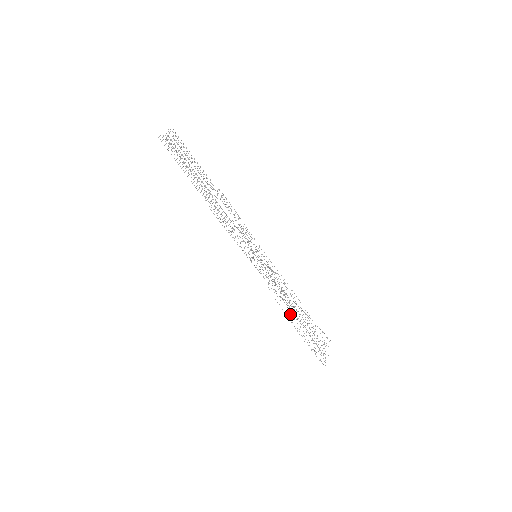
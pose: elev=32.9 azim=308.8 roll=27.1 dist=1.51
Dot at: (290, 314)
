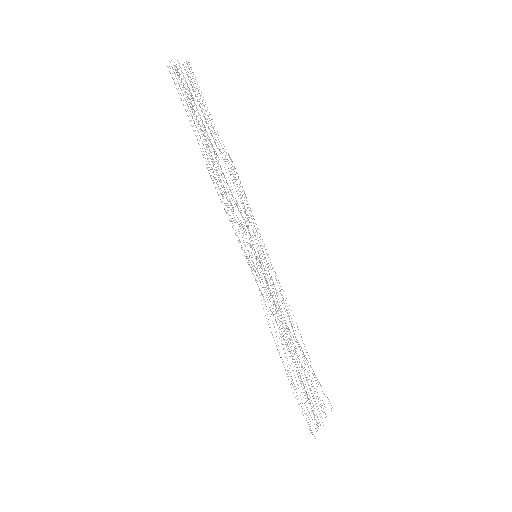
Dot at: (283, 349)
